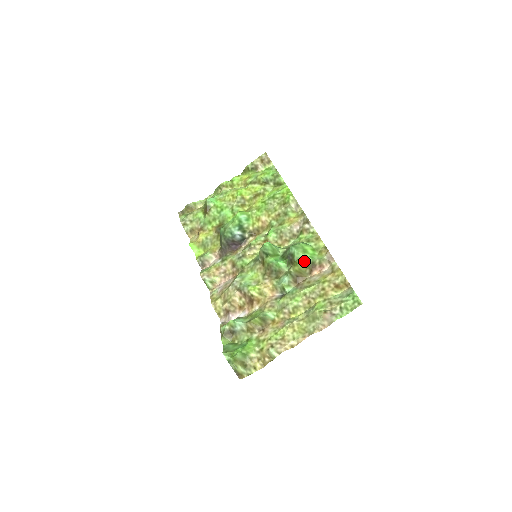
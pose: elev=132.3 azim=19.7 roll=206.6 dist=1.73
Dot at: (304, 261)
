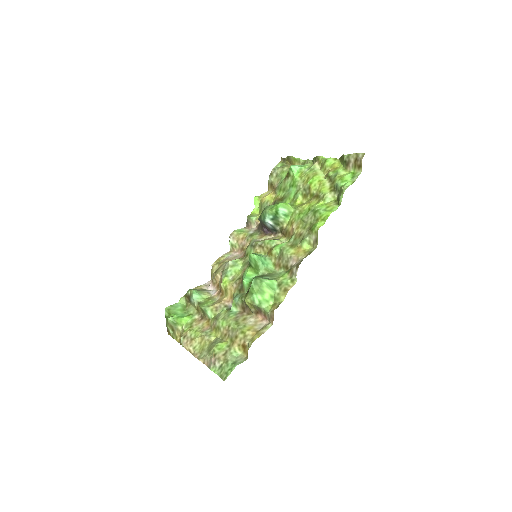
Dot at: (251, 300)
